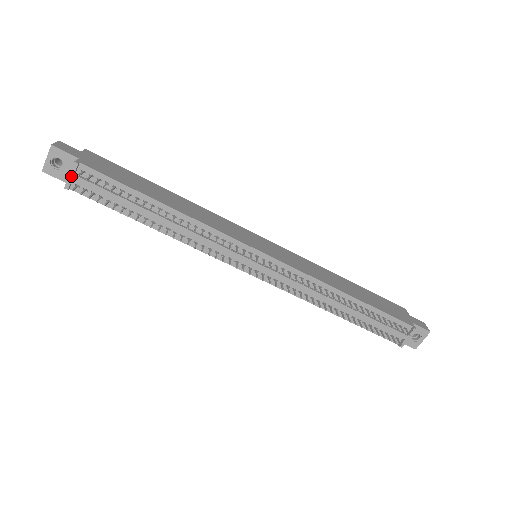
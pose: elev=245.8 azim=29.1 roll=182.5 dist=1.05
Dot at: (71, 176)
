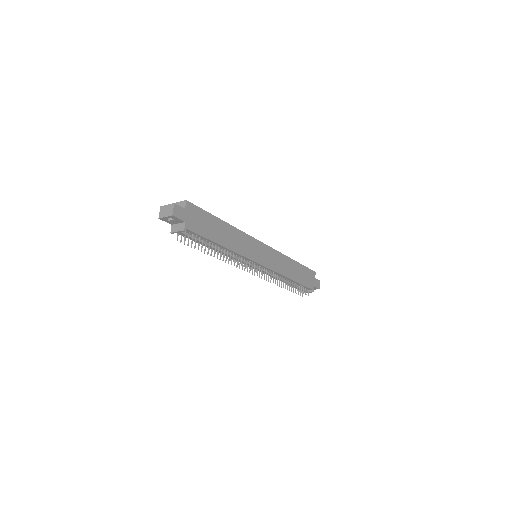
Dot at: (178, 232)
